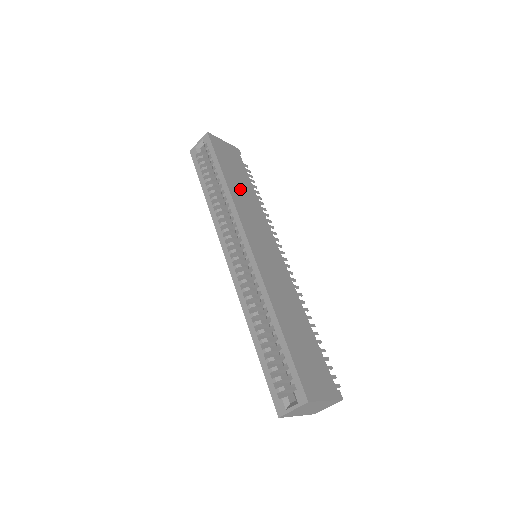
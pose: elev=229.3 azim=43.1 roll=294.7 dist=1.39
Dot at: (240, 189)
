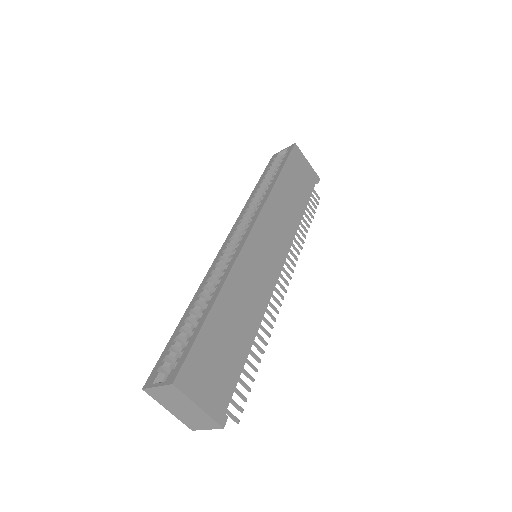
Dot at: (287, 197)
